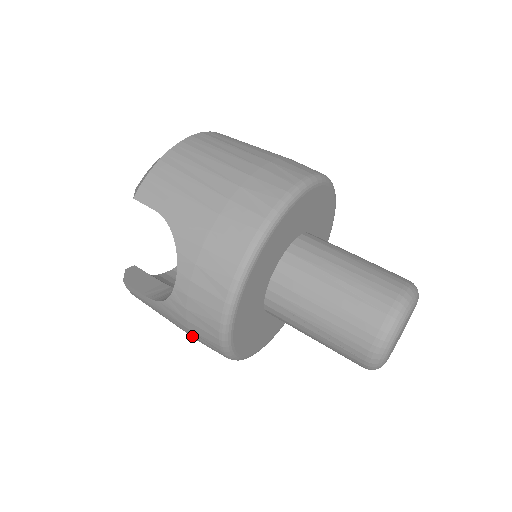
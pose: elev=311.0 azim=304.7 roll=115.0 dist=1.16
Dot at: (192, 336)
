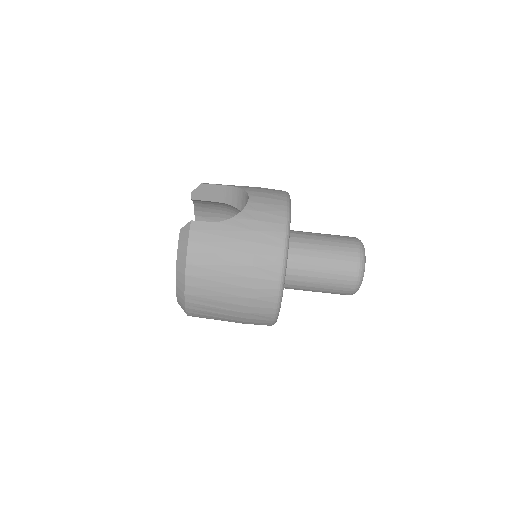
Dot at: occluded
